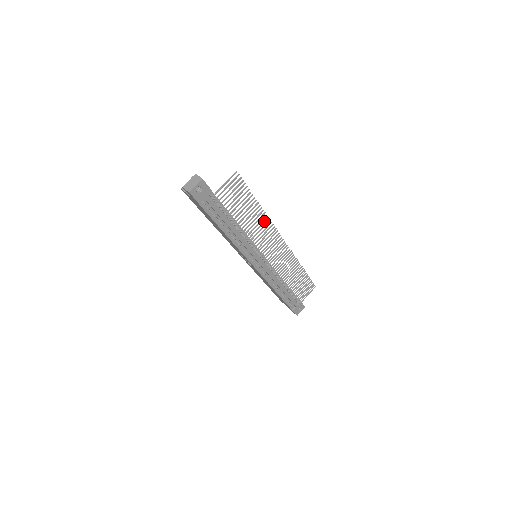
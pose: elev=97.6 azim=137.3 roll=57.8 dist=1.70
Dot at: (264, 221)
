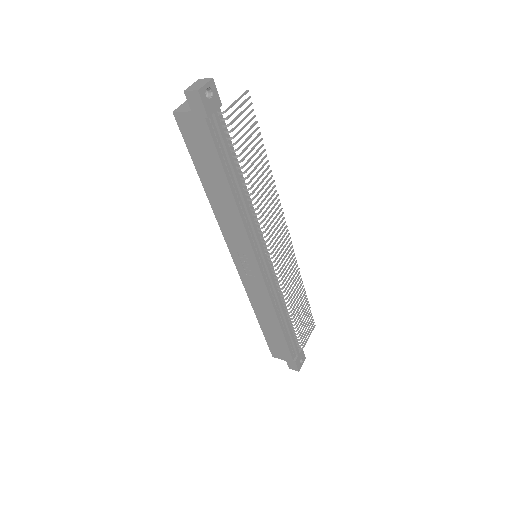
Dot at: (271, 189)
